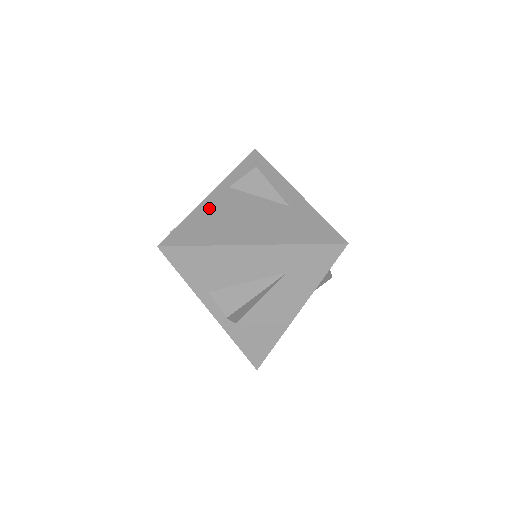
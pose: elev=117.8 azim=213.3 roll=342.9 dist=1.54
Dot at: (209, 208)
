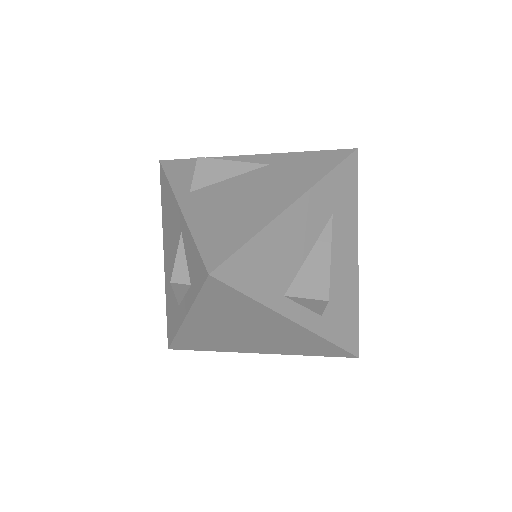
Dot at: (202, 215)
